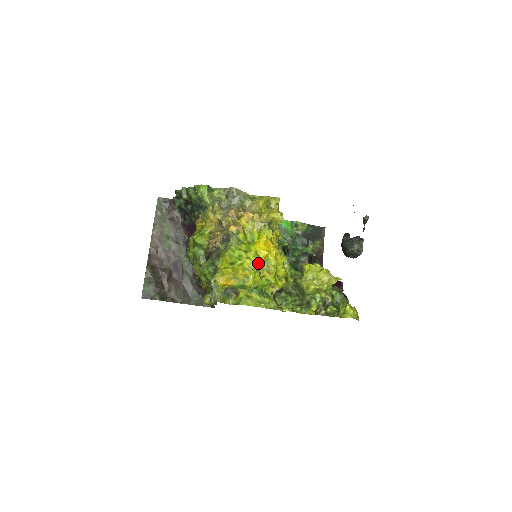
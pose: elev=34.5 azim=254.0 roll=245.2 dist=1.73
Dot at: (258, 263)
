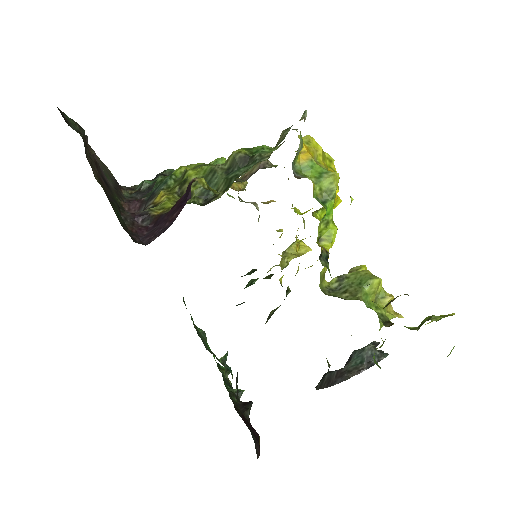
Dot at: (338, 188)
